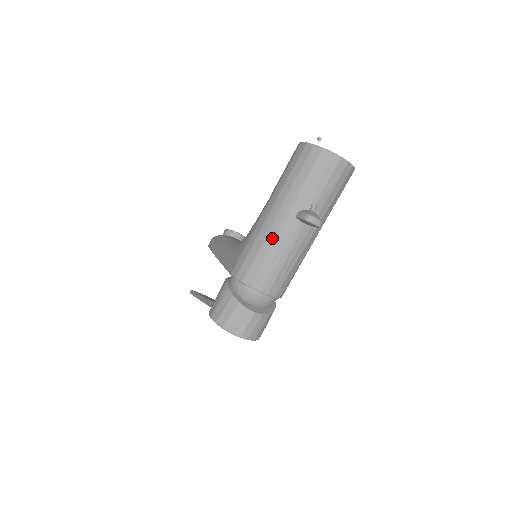
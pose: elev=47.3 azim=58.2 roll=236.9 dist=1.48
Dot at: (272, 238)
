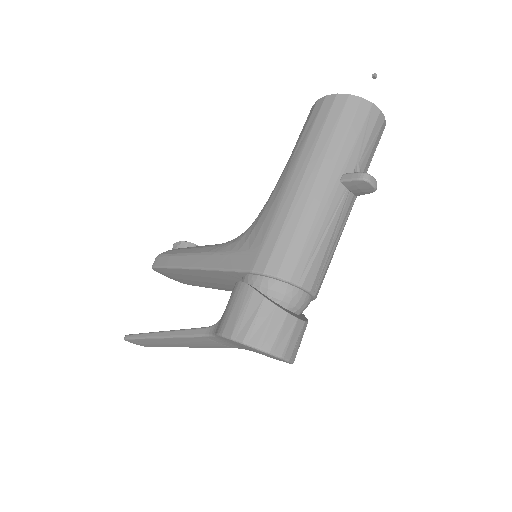
Dot at: (312, 211)
